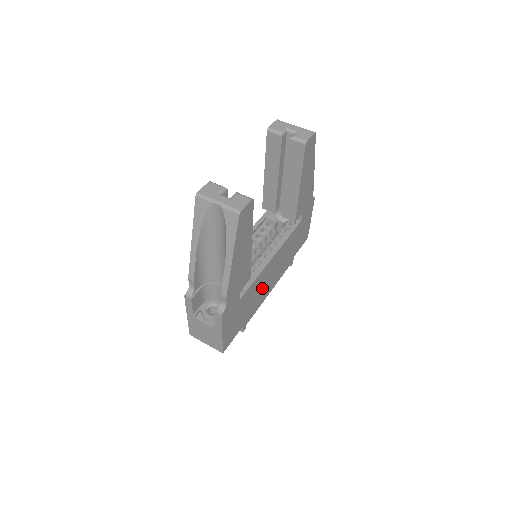
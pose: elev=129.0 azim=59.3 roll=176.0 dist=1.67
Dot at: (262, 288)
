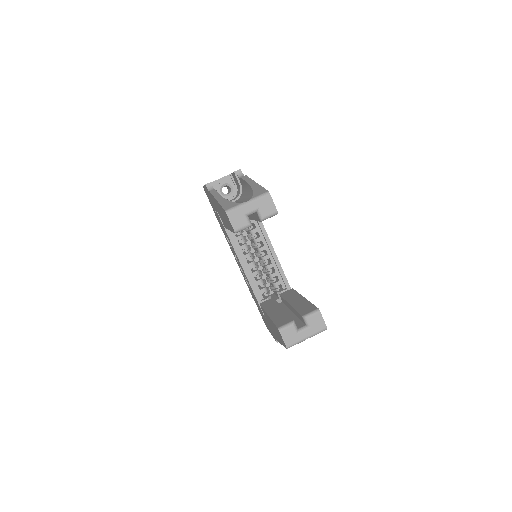
Dot at: occluded
